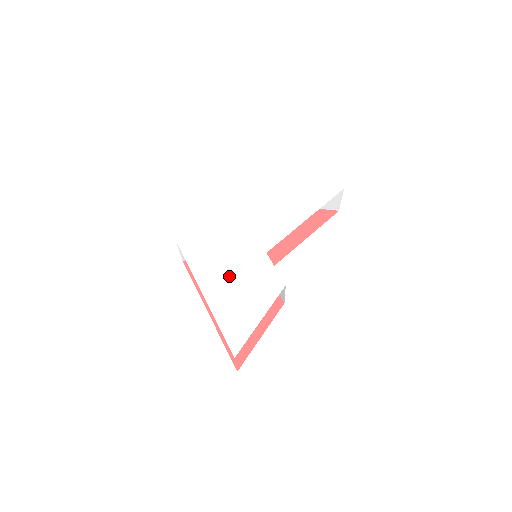
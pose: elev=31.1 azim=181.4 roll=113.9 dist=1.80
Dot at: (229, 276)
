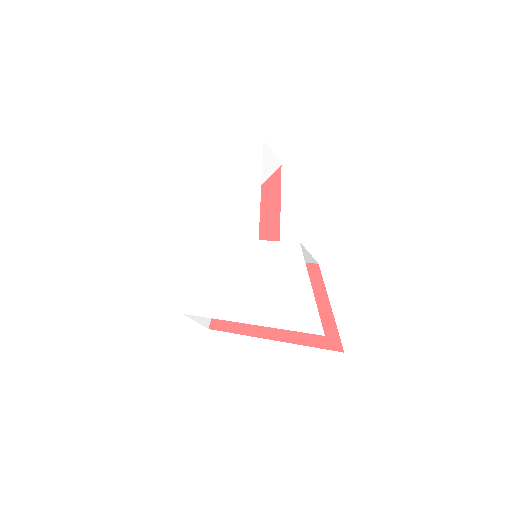
Dot at: (249, 287)
